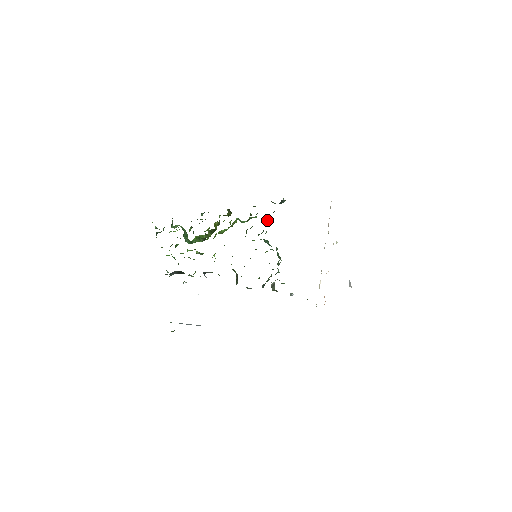
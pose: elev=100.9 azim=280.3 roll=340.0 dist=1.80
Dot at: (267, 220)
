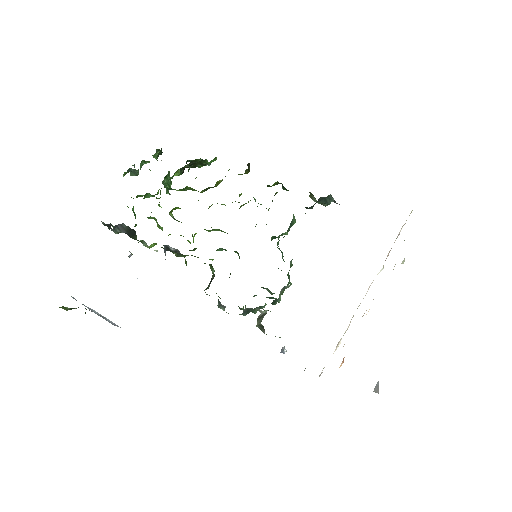
Dot at: (294, 220)
